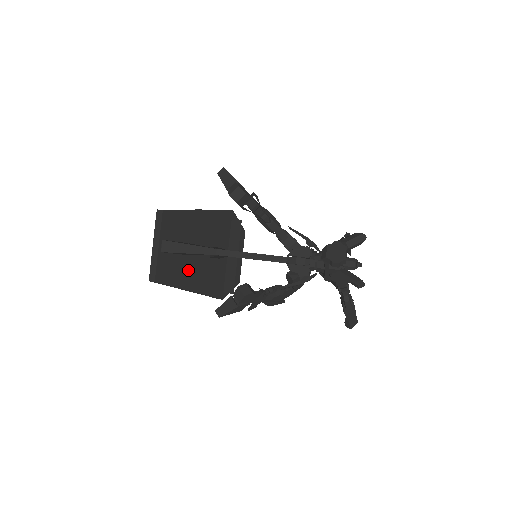
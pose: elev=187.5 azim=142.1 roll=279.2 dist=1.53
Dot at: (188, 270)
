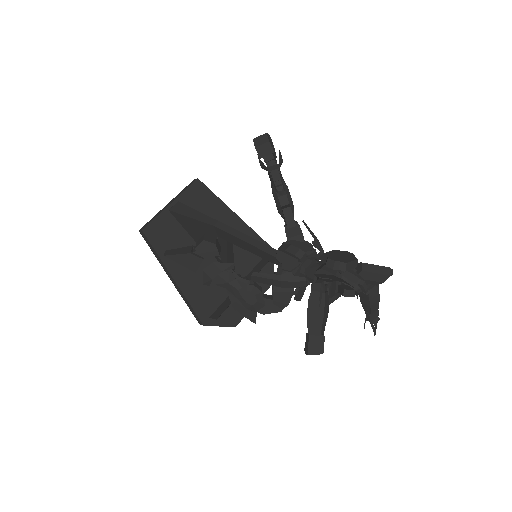
Dot at: occluded
